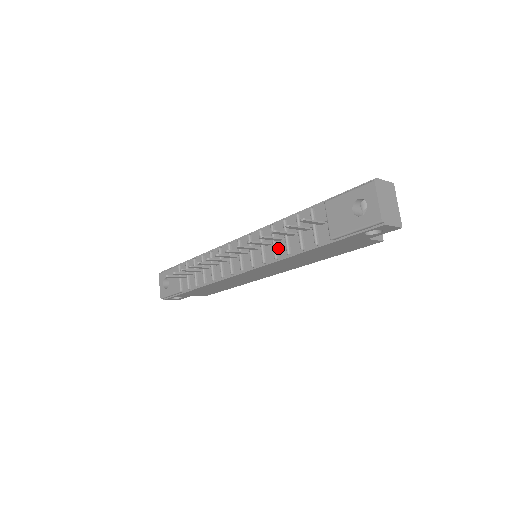
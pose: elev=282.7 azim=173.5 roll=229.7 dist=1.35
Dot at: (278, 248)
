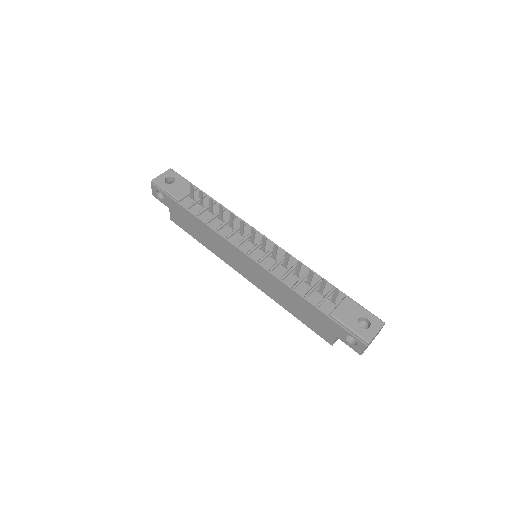
Dot at: (289, 276)
